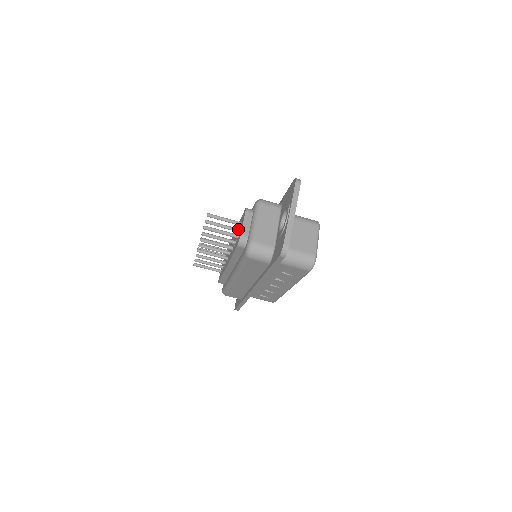
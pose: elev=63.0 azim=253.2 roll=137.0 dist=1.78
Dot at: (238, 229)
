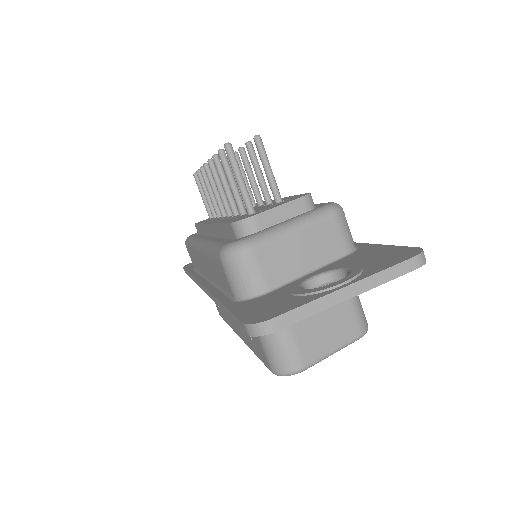
Dot at: (270, 203)
